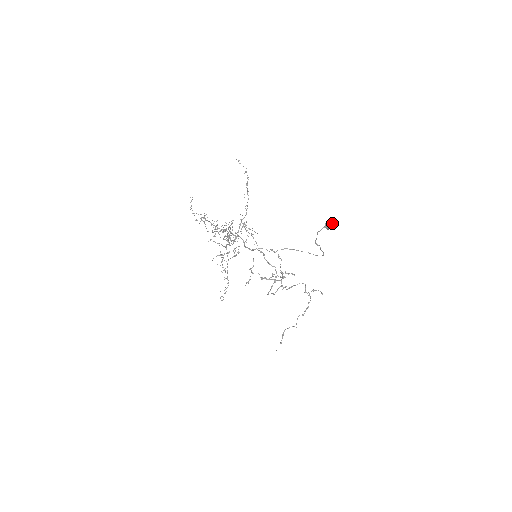
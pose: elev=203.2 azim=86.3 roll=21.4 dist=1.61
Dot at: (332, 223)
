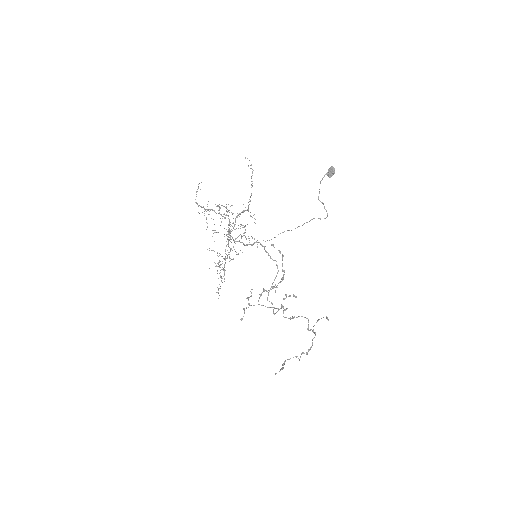
Dot at: (334, 168)
